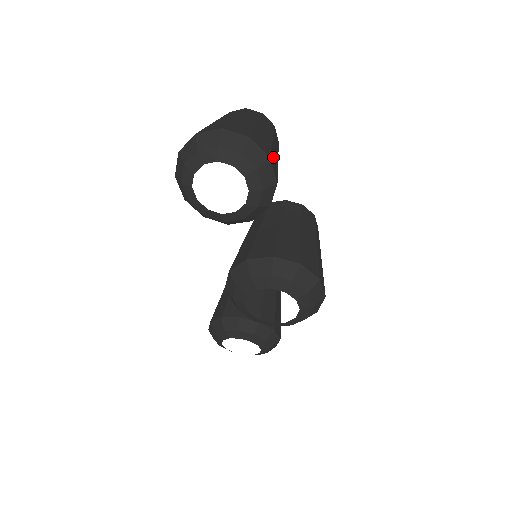
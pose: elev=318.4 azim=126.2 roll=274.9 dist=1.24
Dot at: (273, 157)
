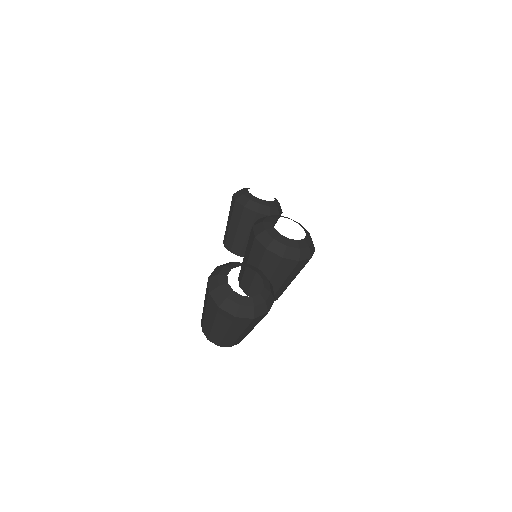
Dot at: occluded
